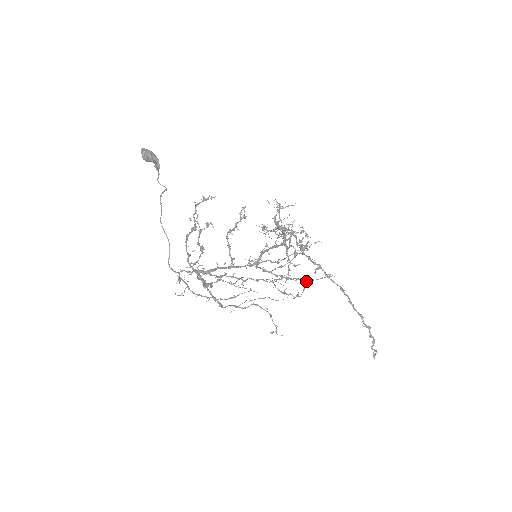
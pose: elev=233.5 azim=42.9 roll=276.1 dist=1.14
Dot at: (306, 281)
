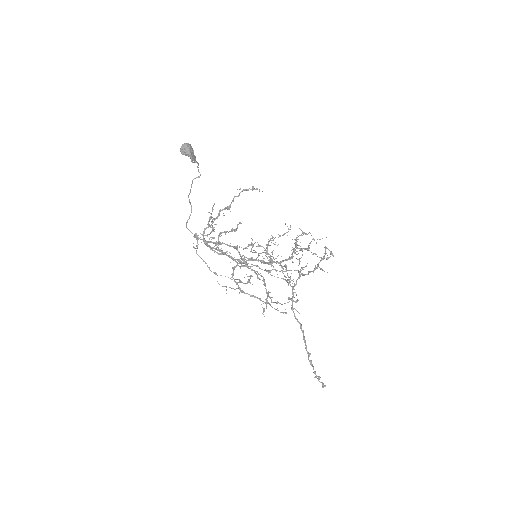
Dot at: occluded
